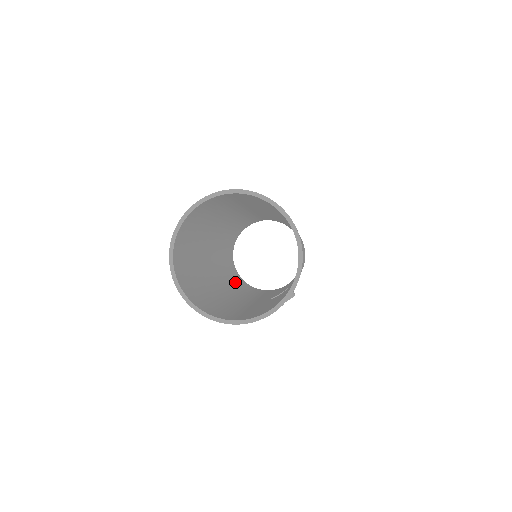
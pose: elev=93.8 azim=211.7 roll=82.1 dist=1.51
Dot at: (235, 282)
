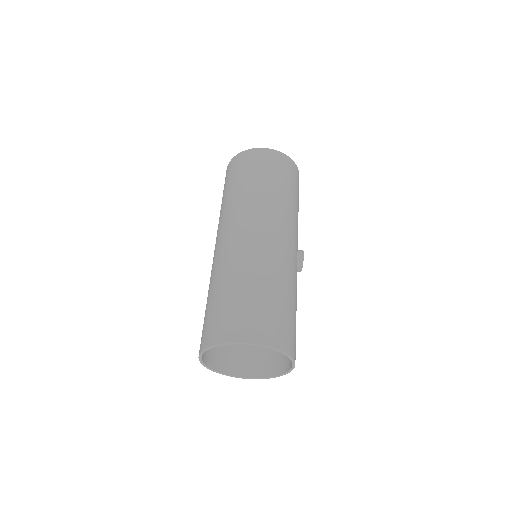
Dot at: occluded
